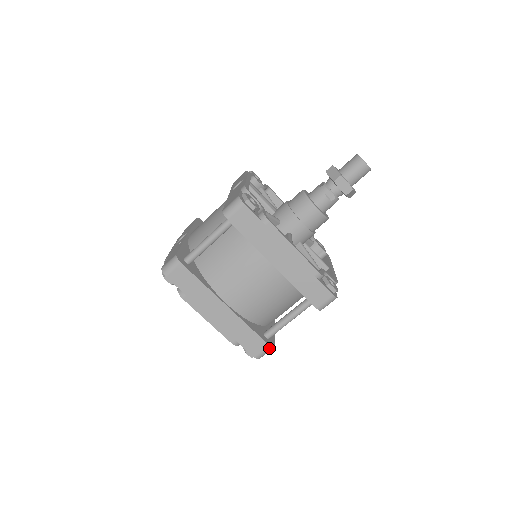
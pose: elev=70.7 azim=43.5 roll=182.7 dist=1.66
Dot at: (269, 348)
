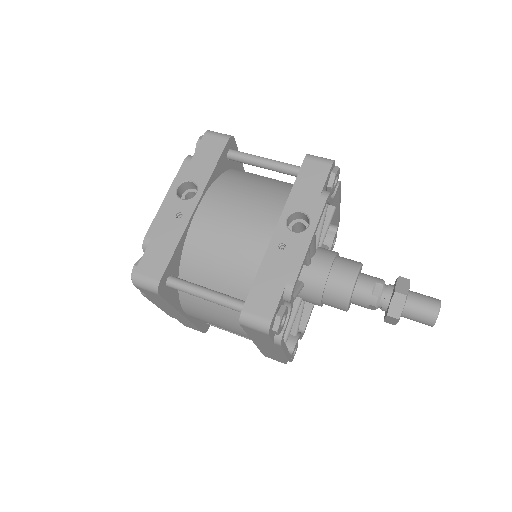
Dot at: (202, 332)
